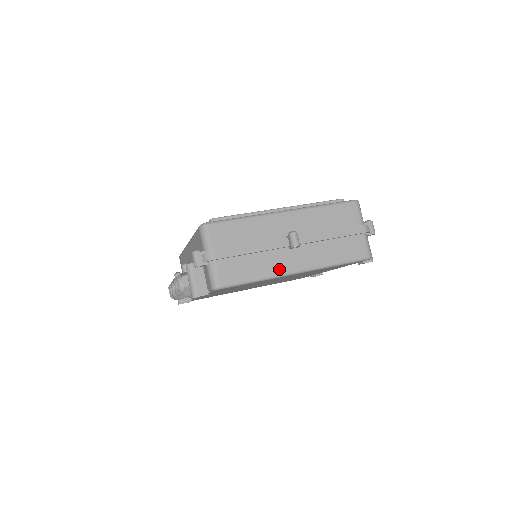
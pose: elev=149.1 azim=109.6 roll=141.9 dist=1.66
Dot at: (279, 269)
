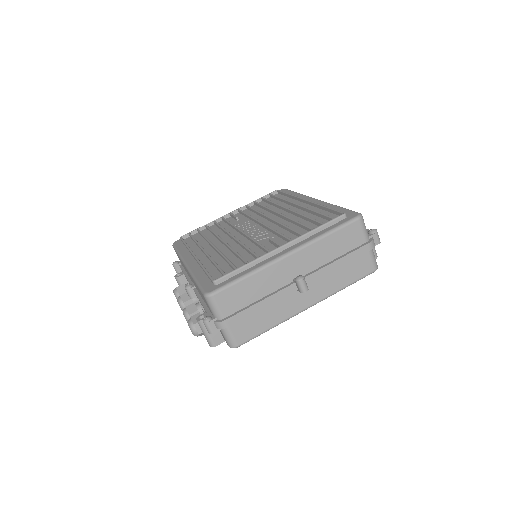
Dot at: (290, 312)
